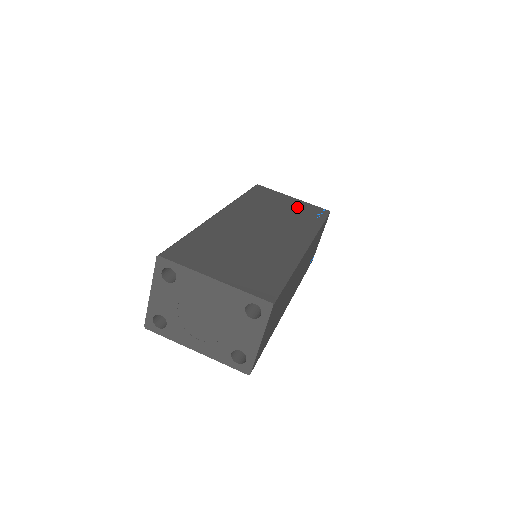
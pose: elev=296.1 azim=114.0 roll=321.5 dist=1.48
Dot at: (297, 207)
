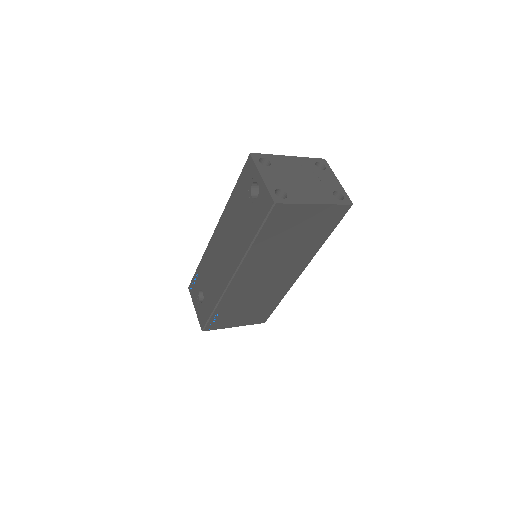
Dot at: occluded
